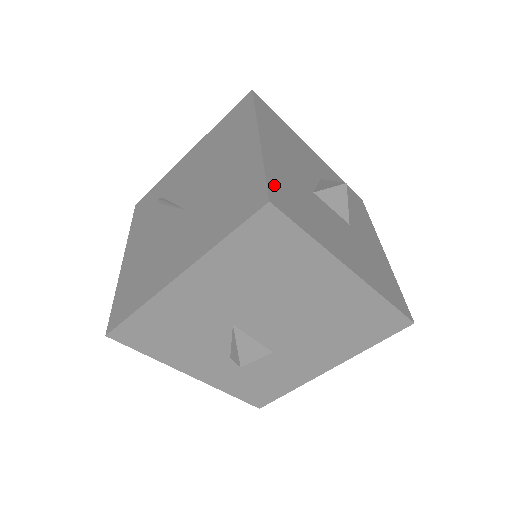
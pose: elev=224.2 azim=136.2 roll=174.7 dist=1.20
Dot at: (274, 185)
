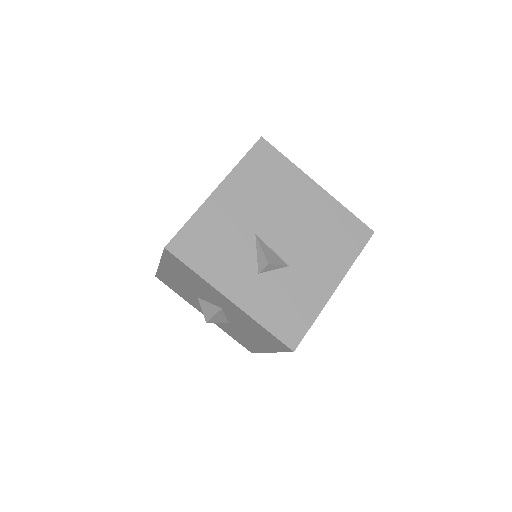
Dot at: occluded
